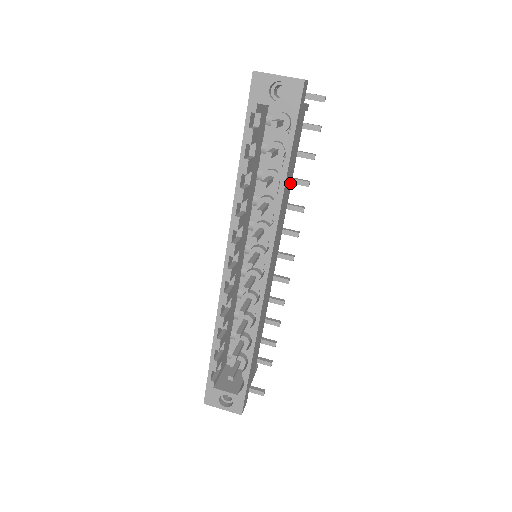
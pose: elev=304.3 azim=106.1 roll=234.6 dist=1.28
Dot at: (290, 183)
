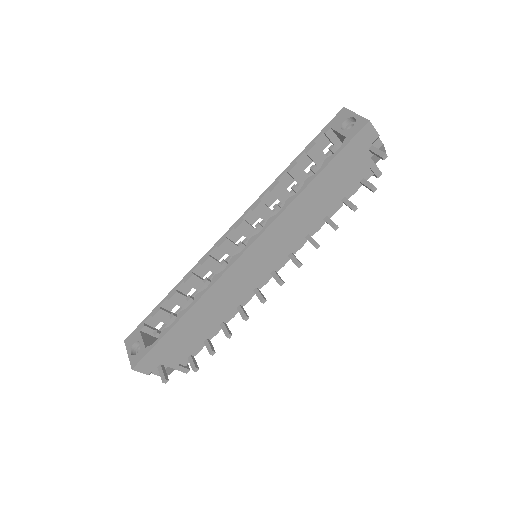
Dot at: (320, 212)
